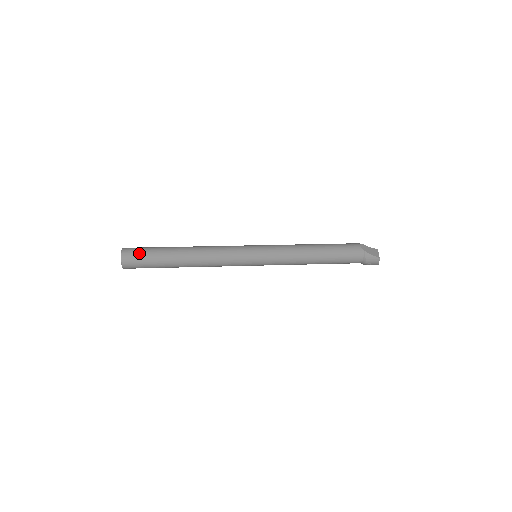
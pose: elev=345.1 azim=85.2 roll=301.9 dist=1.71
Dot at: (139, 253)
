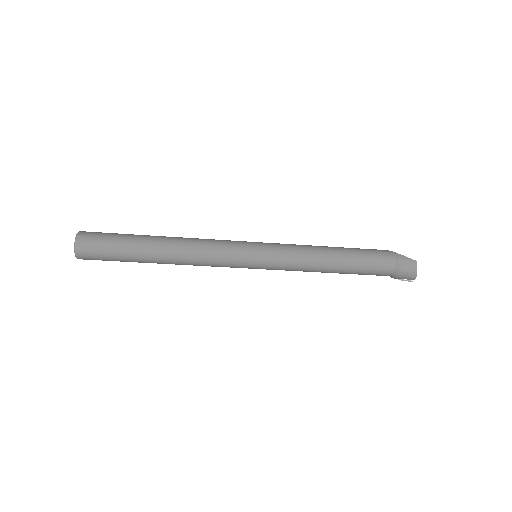
Dot at: (102, 233)
